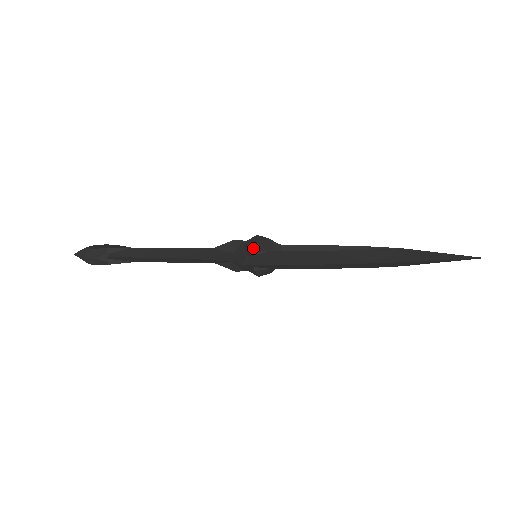
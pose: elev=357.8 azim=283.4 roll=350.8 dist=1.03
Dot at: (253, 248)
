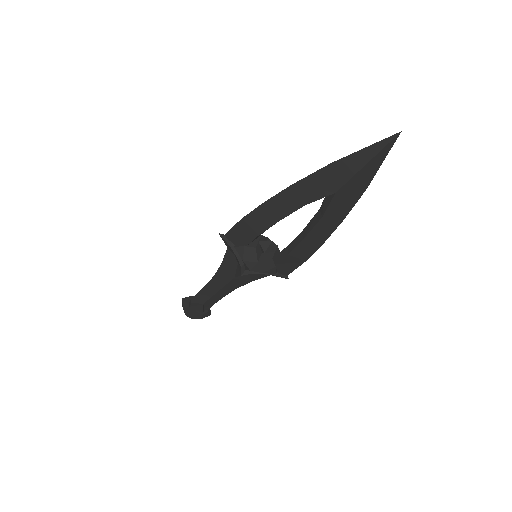
Dot at: occluded
